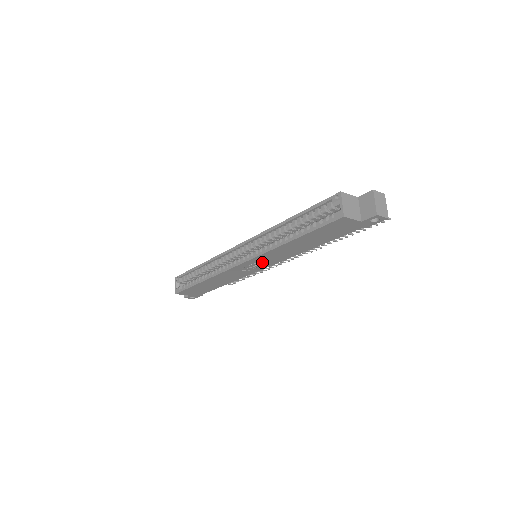
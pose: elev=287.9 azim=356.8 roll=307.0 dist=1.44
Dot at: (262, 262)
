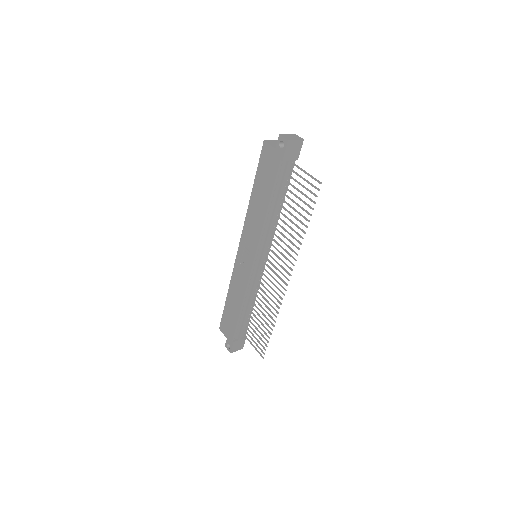
Dot at: (249, 245)
